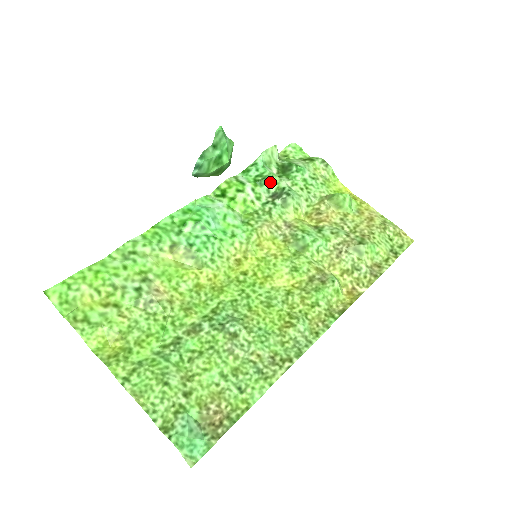
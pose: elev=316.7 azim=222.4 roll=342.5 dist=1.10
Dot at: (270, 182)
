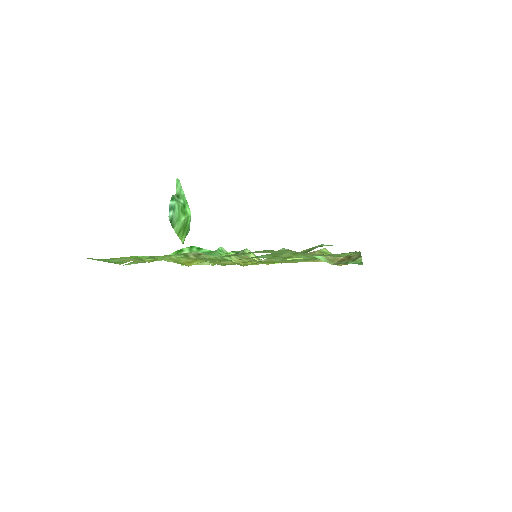
Dot at: (223, 251)
